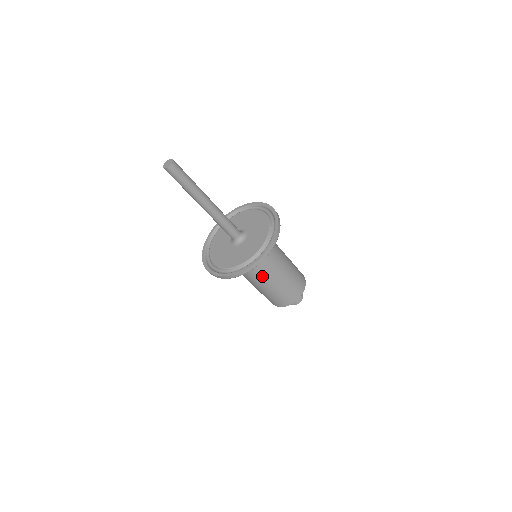
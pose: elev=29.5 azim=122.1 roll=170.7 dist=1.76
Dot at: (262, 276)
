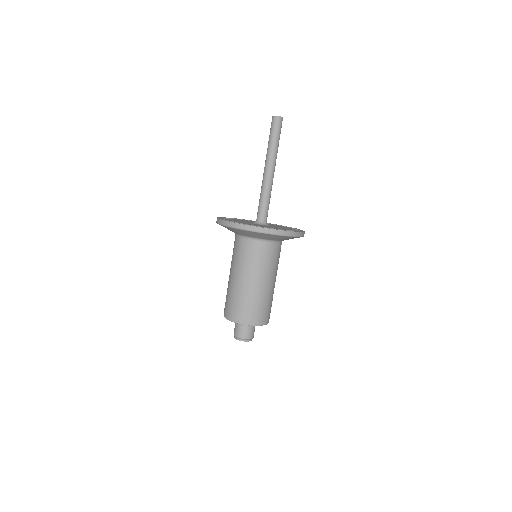
Dot at: (267, 267)
